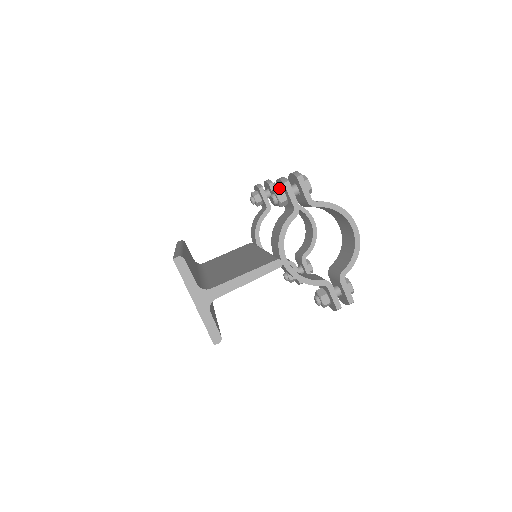
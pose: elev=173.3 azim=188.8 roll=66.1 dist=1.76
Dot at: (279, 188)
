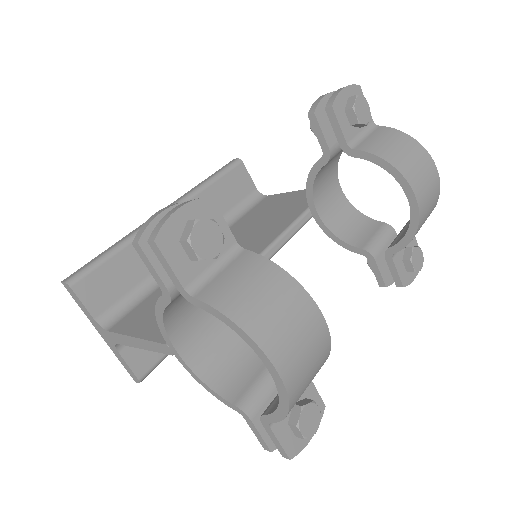
Dot at: occluded
